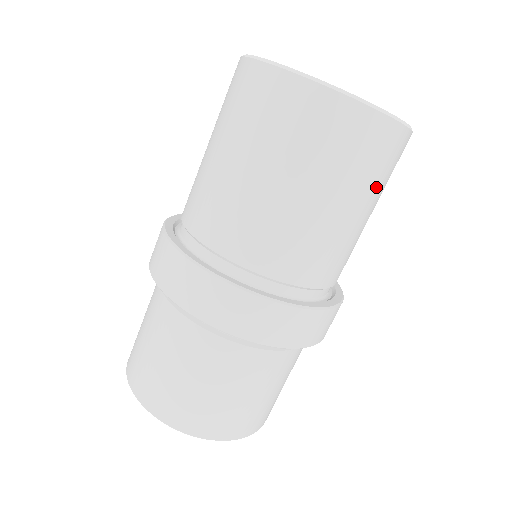
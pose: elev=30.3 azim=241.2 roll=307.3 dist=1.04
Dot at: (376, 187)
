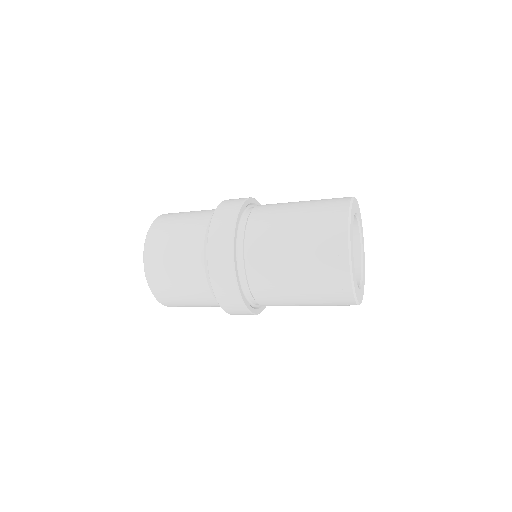
Dot at: occluded
